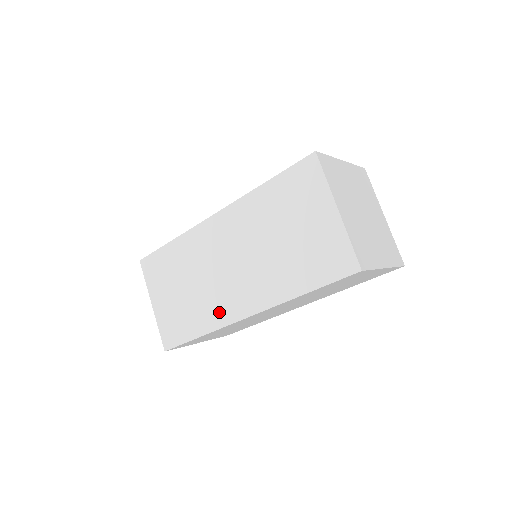
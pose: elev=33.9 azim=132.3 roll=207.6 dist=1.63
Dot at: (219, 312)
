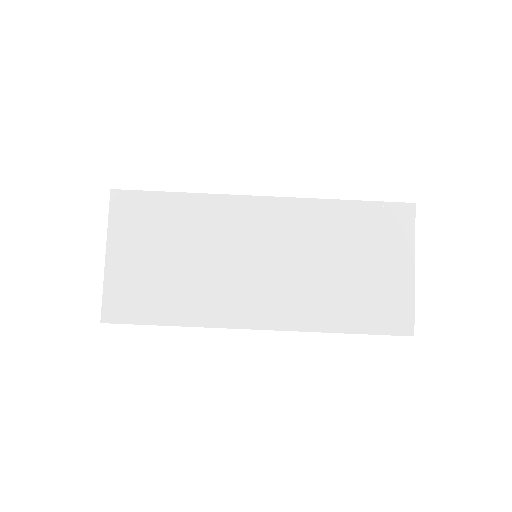
Dot at: (220, 308)
